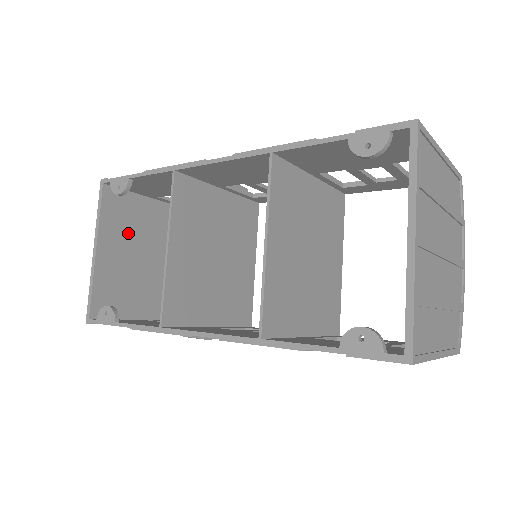
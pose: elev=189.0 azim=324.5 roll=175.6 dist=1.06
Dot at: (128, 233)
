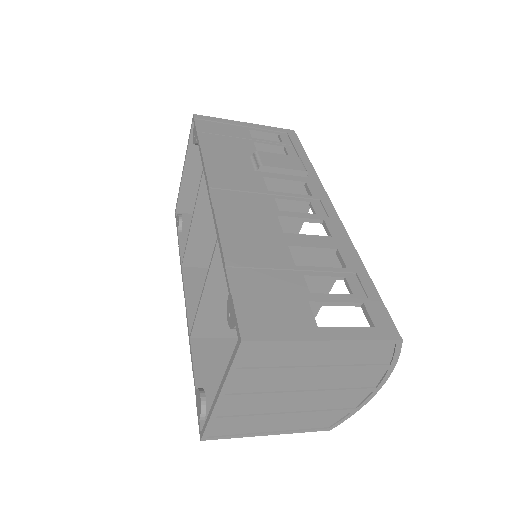
Dot at: occluded
